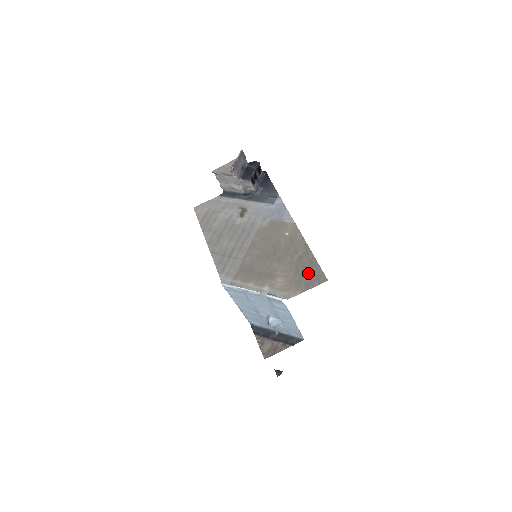
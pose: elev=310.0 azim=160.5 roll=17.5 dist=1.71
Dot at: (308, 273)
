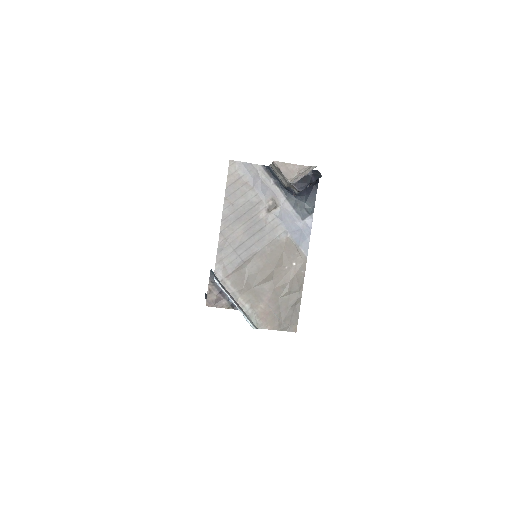
Dot at: (287, 316)
